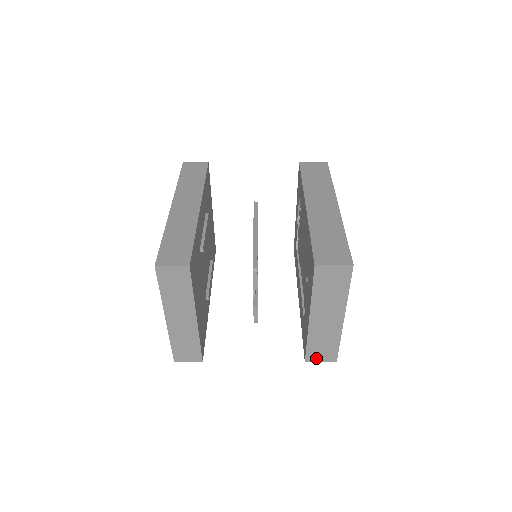
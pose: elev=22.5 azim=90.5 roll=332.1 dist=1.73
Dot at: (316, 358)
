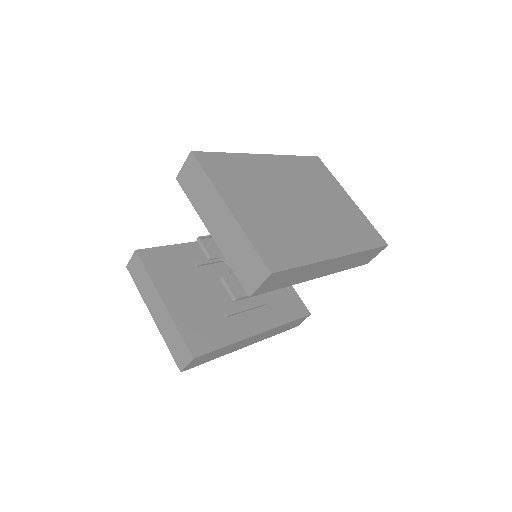
Dot at: (253, 284)
